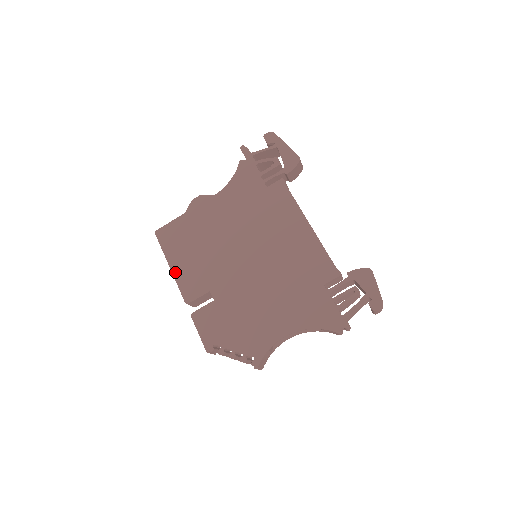
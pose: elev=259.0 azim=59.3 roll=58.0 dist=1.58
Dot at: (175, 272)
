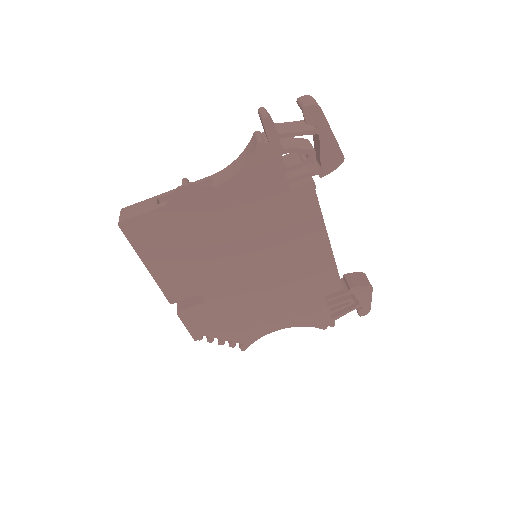
Dot at: (154, 273)
